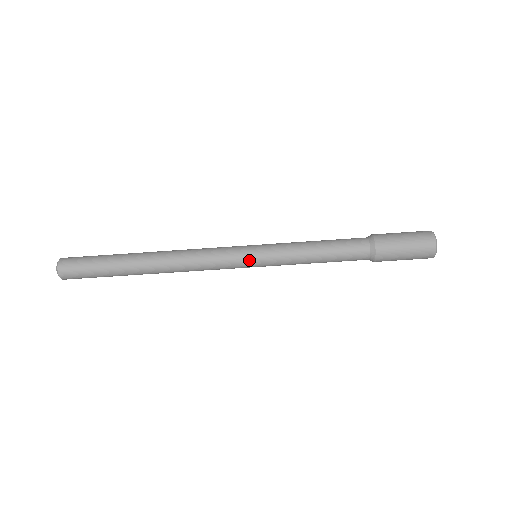
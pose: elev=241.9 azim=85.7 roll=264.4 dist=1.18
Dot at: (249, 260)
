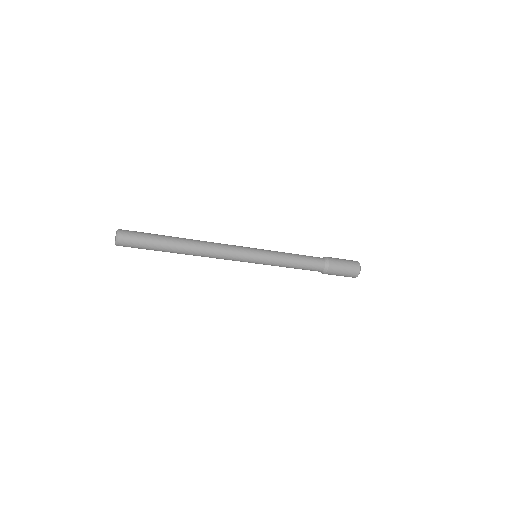
Dot at: occluded
